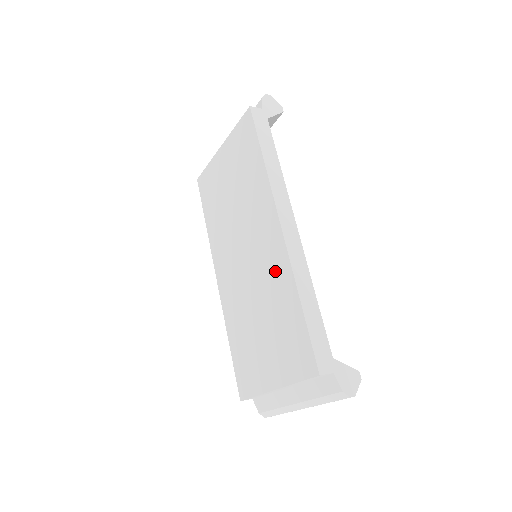
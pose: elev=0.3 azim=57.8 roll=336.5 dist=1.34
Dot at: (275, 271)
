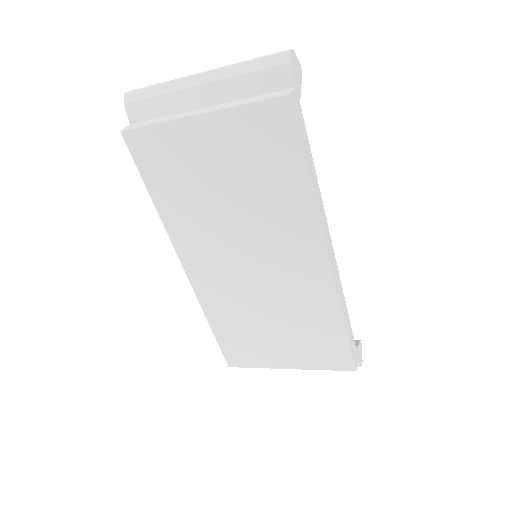
Dot at: (310, 294)
